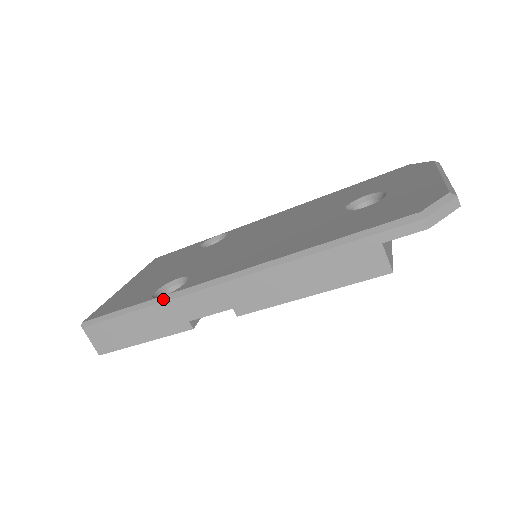
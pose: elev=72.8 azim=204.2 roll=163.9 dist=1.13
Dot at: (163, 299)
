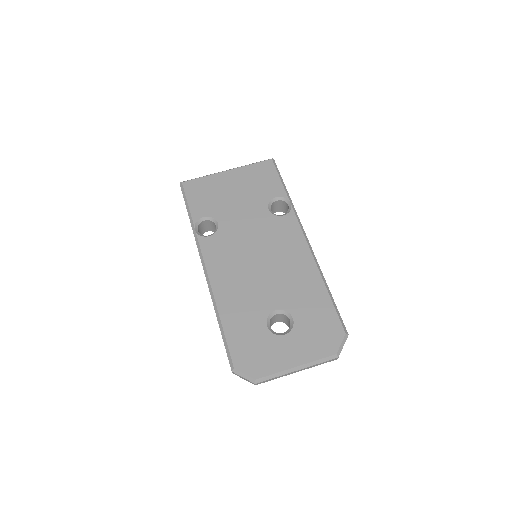
Dot at: (194, 231)
